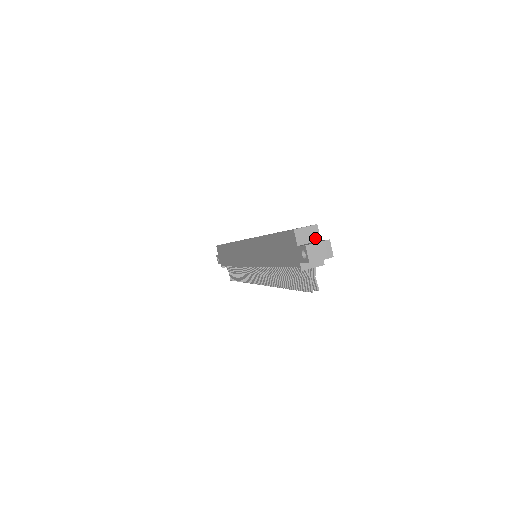
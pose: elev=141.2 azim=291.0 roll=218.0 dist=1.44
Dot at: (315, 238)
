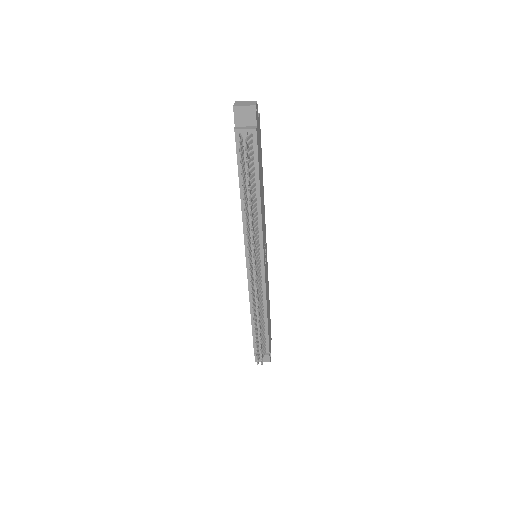
Dot at: occluded
